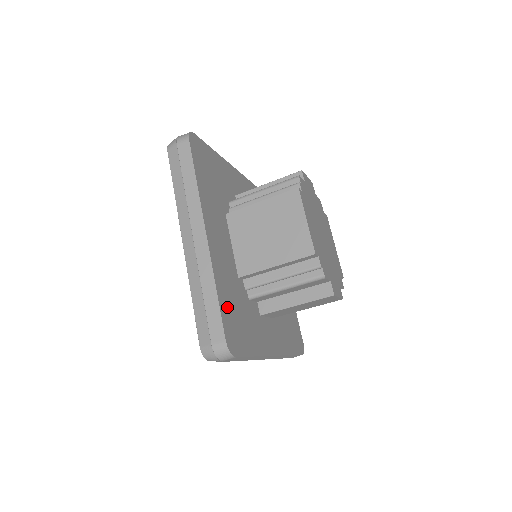
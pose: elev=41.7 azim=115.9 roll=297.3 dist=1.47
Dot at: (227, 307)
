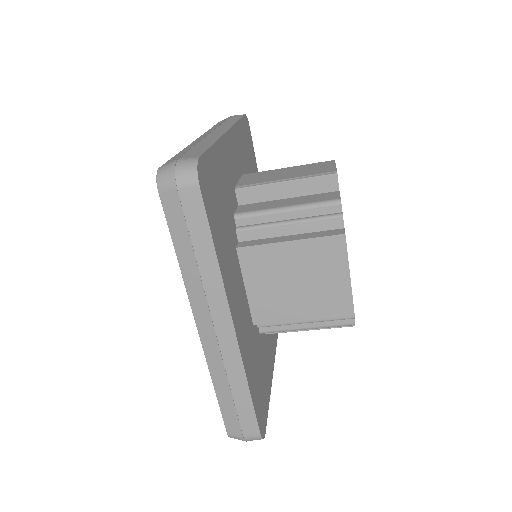
Dot at: (255, 389)
